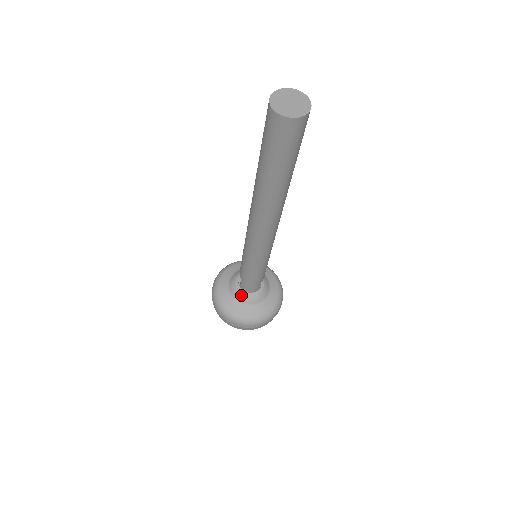
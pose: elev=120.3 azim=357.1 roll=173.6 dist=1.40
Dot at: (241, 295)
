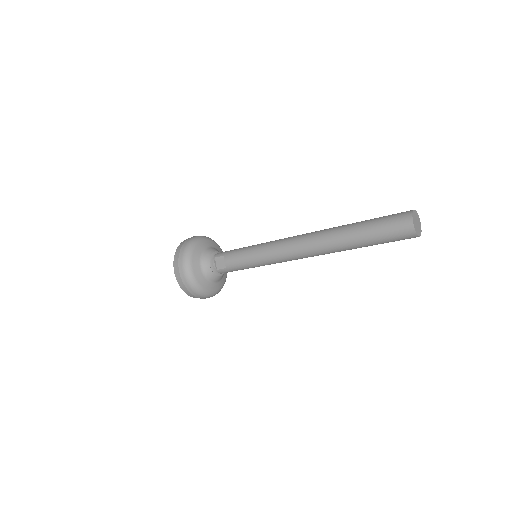
Dot at: (214, 276)
